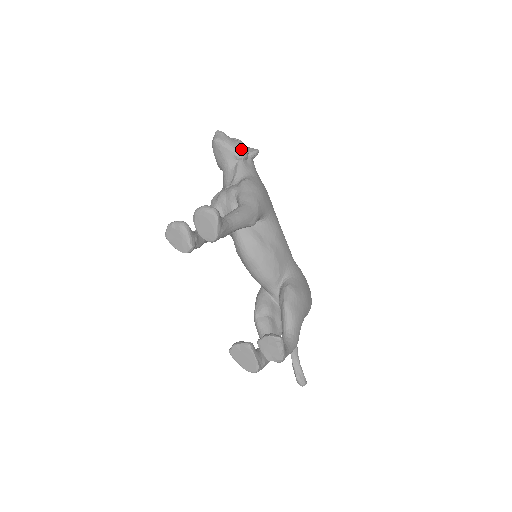
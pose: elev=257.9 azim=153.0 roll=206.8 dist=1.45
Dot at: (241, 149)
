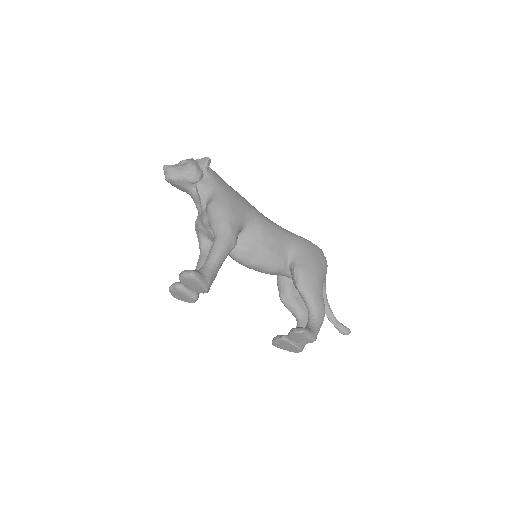
Dot at: (192, 173)
